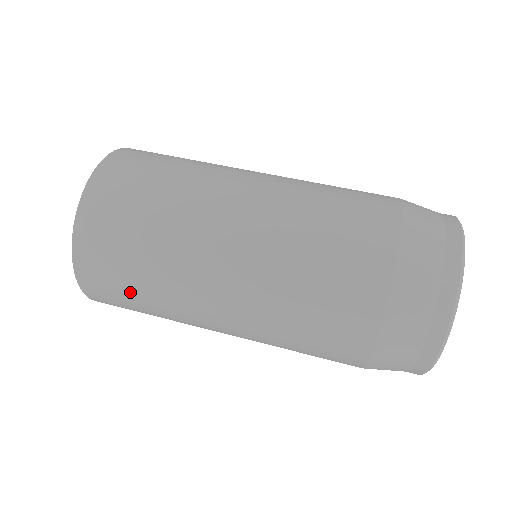
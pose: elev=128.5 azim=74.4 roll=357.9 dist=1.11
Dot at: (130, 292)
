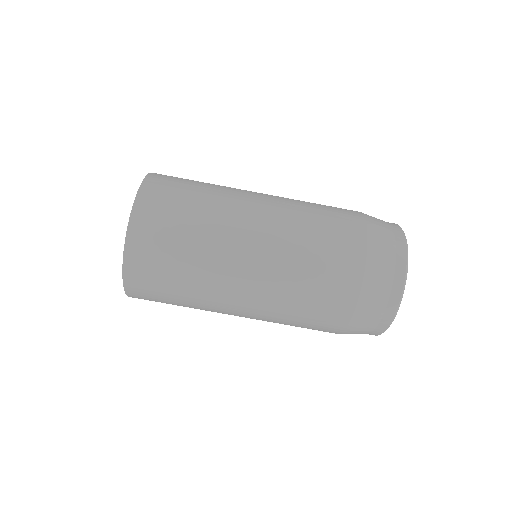
Dot at: occluded
